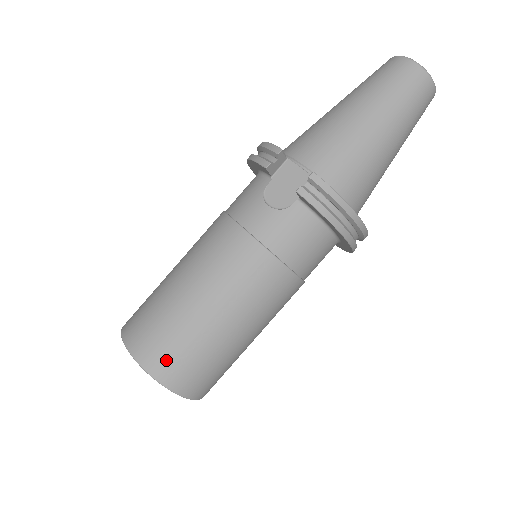
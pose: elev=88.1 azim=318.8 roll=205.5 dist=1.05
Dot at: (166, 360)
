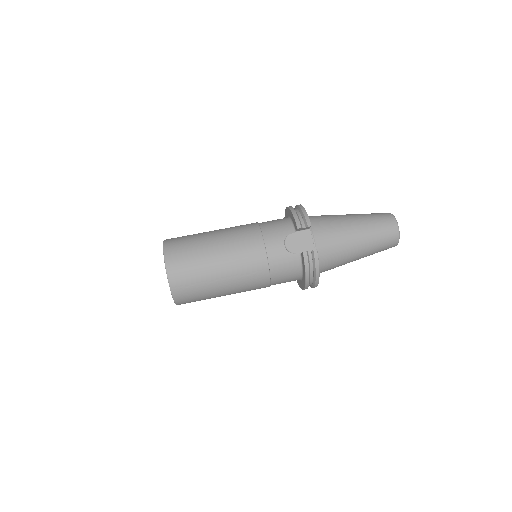
Dot at: (182, 280)
